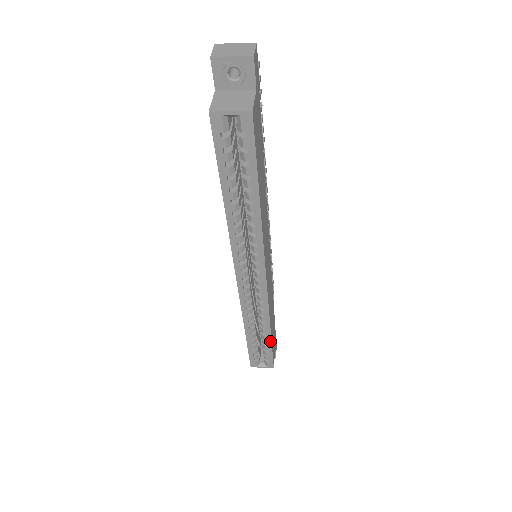
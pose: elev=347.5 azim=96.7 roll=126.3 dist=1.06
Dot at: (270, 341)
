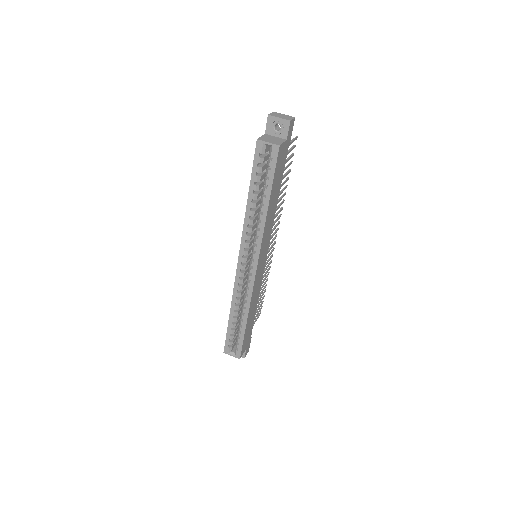
Dot at: (244, 328)
